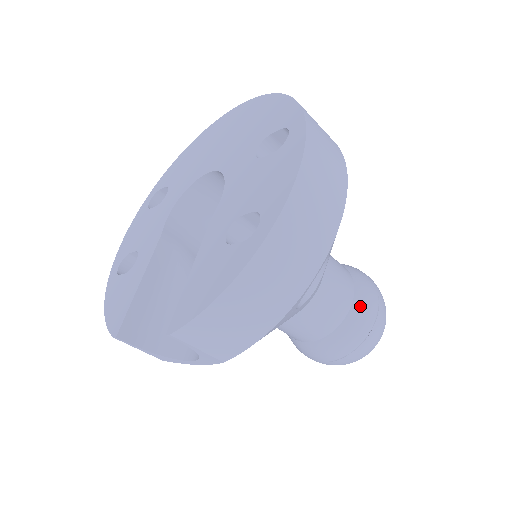
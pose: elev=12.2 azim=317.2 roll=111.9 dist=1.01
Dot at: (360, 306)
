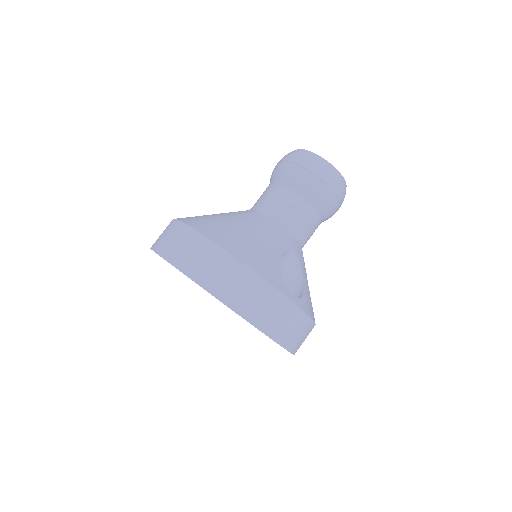
Dot at: (327, 216)
